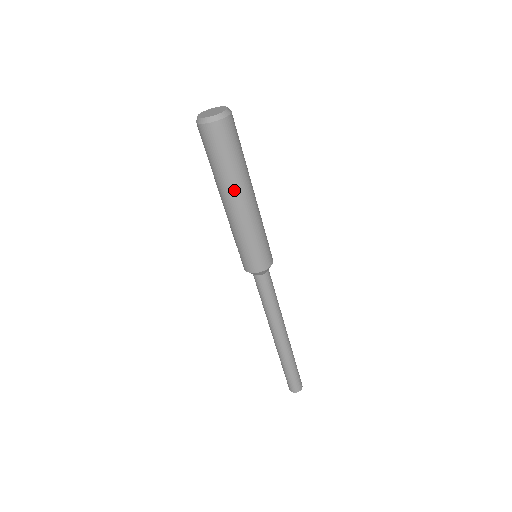
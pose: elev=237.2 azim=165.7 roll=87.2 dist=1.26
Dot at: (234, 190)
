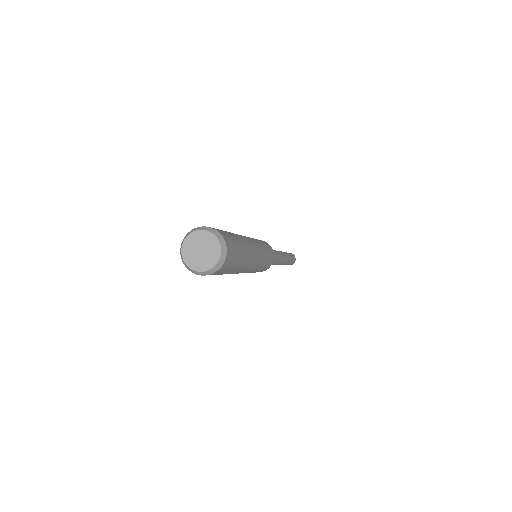
Dot at: (240, 271)
